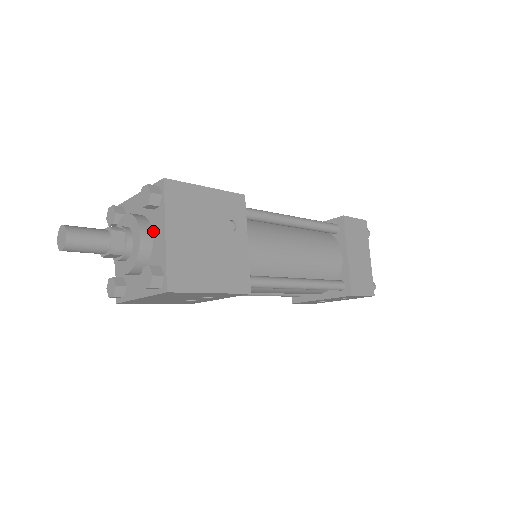
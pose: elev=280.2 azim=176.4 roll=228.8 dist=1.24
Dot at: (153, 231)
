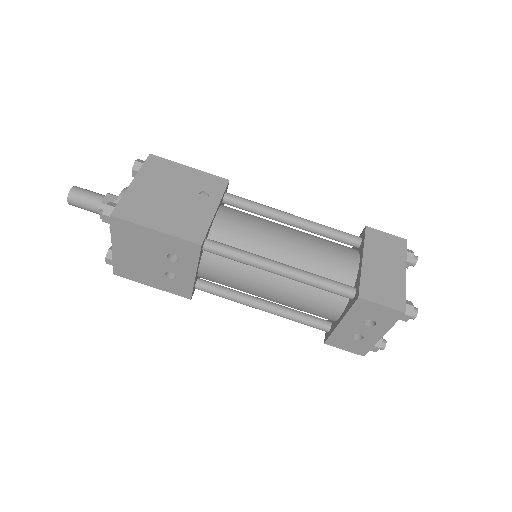
Dot at: occluded
